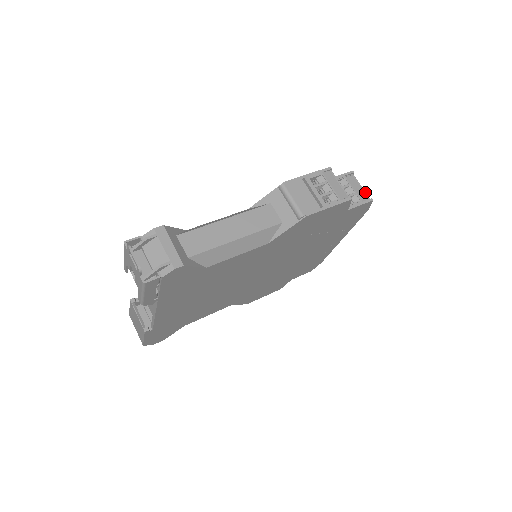
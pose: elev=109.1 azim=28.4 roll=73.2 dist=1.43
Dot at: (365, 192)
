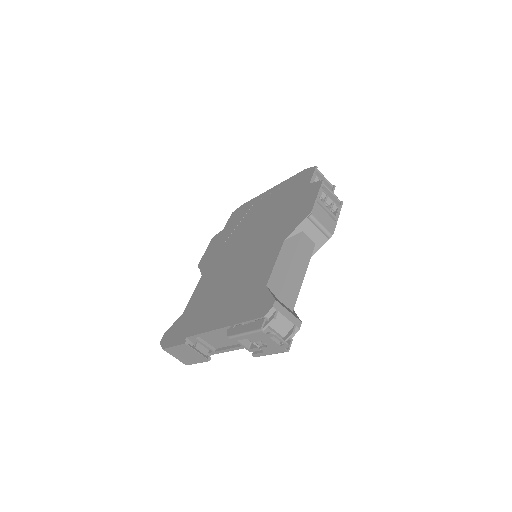
Dot at: occluded
